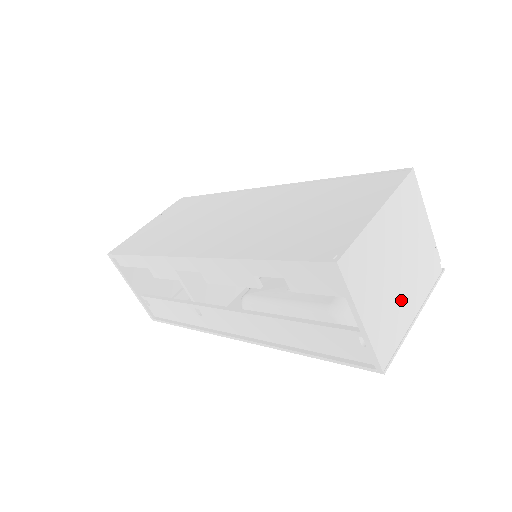
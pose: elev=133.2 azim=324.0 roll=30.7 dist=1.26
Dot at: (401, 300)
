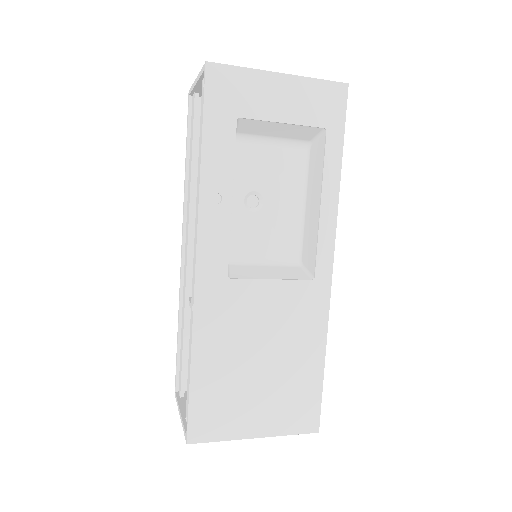
Dot at: occluded
